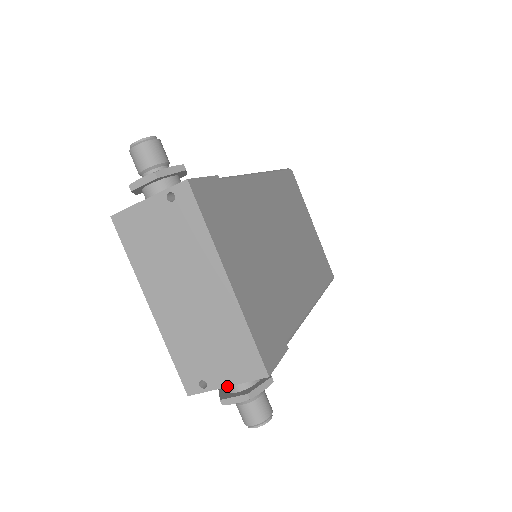
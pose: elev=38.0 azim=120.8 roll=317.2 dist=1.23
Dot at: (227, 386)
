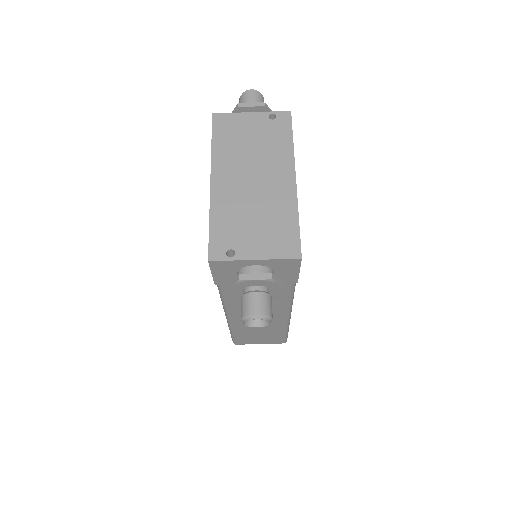
Dot at: (256, 259)
